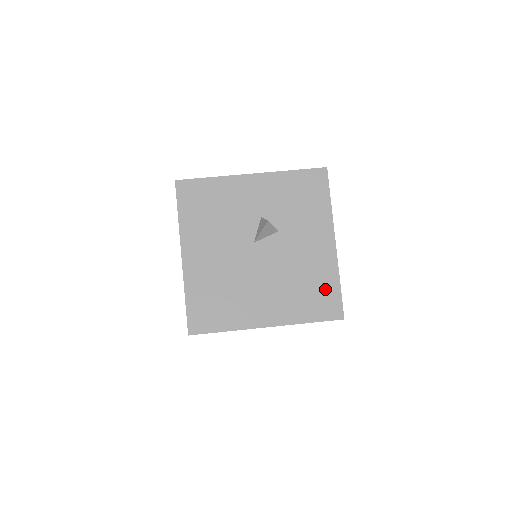
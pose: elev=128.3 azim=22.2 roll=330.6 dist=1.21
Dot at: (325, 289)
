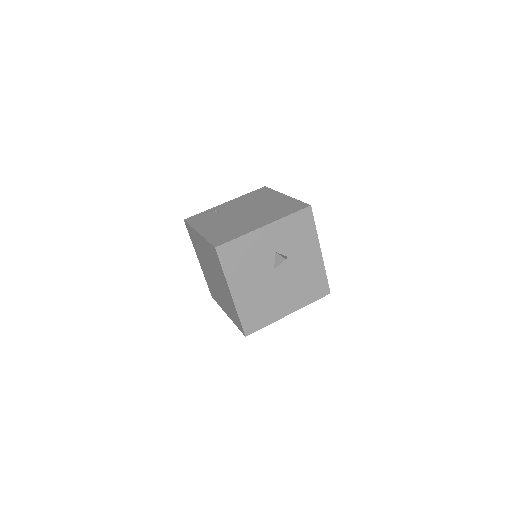
Dot at: (318, 281)
